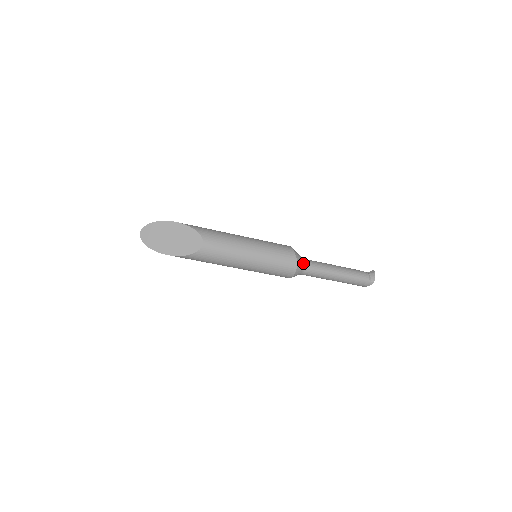
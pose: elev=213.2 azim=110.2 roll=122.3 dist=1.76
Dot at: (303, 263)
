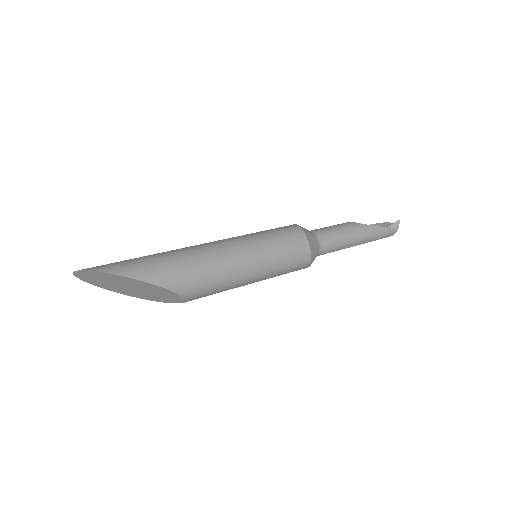
Dot at: (316, 256)
